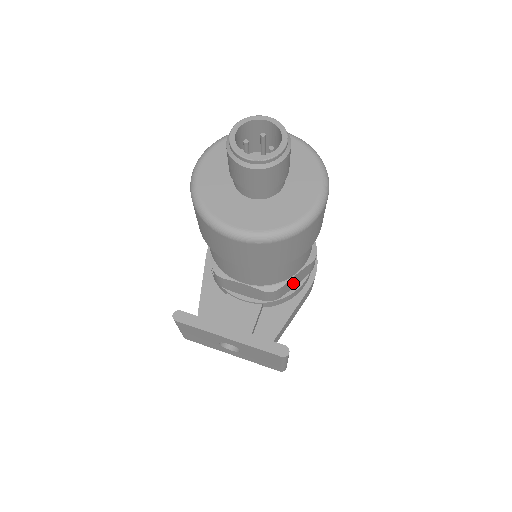
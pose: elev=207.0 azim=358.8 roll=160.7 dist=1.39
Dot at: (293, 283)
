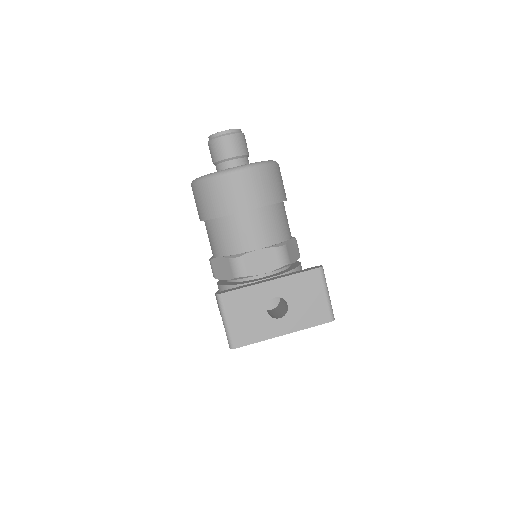
Dot at: (293, 253)
